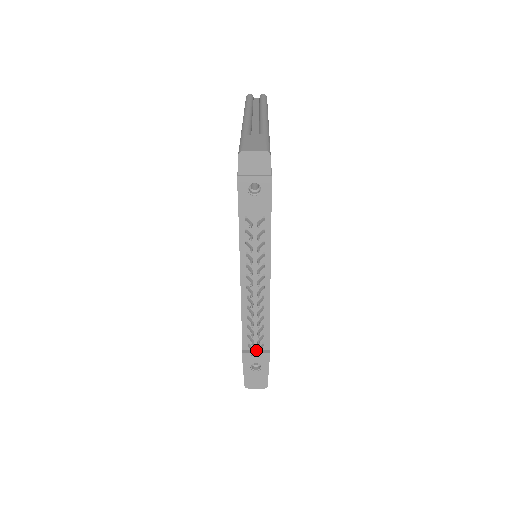
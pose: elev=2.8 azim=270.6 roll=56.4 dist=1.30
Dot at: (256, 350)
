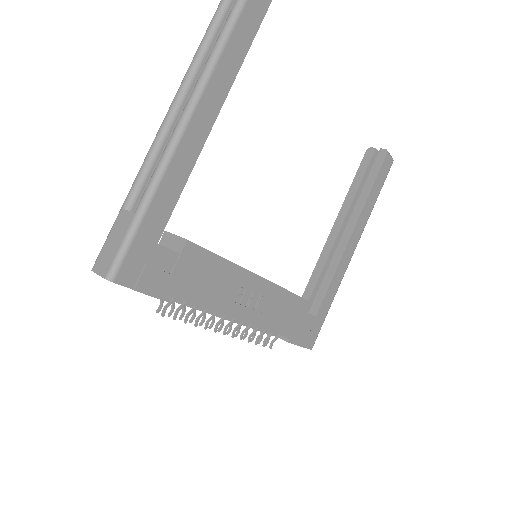
Dot at: occluded
